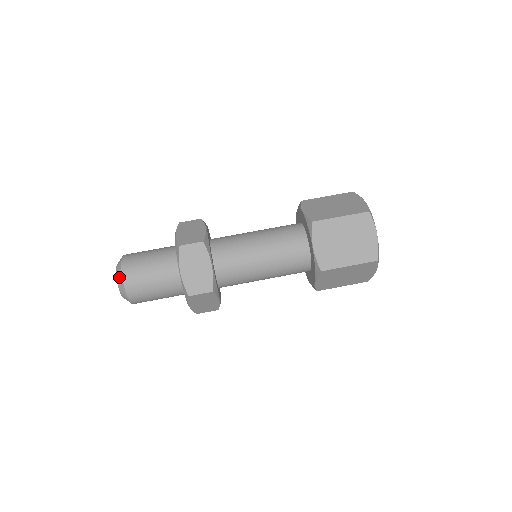
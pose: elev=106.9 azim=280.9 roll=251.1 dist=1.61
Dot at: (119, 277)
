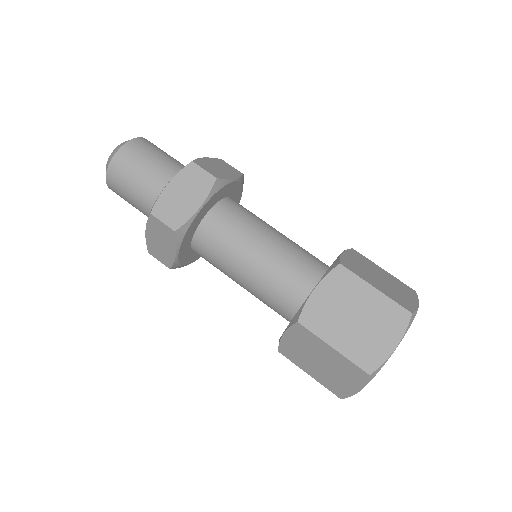
Dot at: (119, 146)
